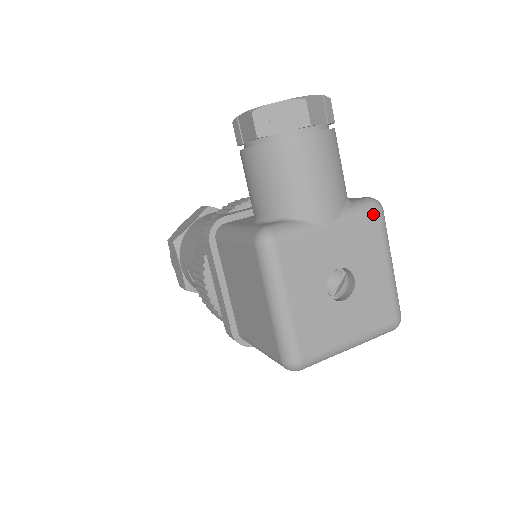
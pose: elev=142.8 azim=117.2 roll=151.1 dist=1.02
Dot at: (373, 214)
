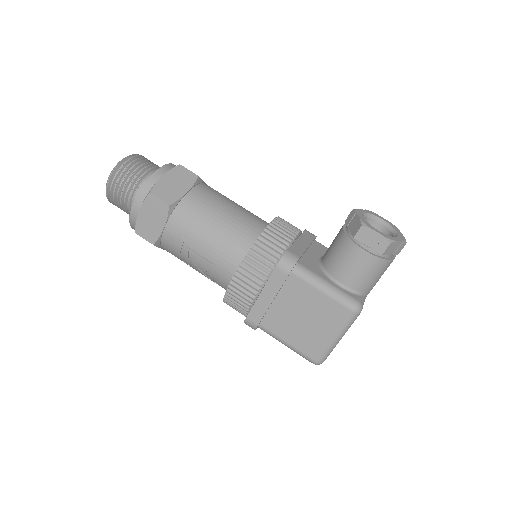
Dot at: occluded
